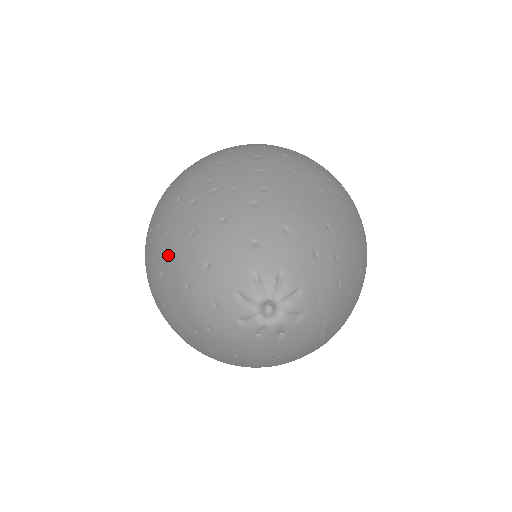
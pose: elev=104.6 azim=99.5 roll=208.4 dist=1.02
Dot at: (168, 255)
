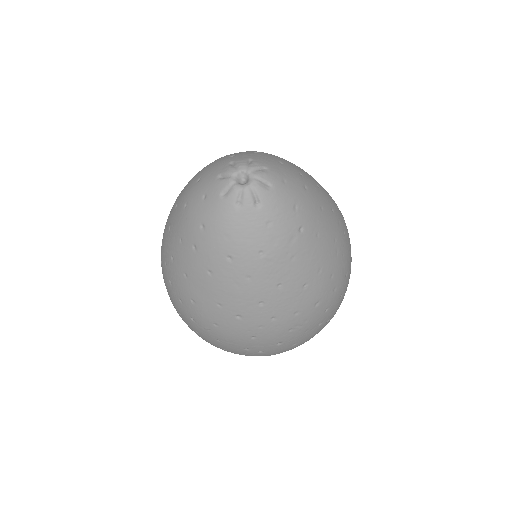
Dot at: (174, 208)
